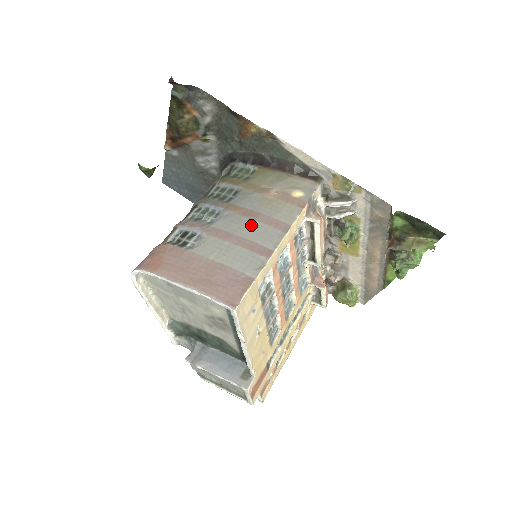
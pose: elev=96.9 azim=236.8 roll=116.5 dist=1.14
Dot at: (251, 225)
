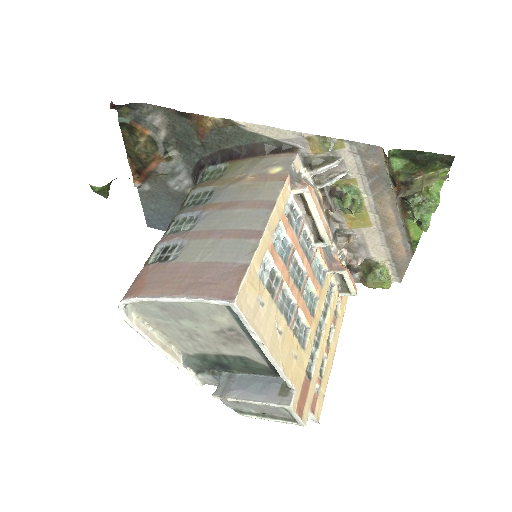
Dot at: (233, 215)
